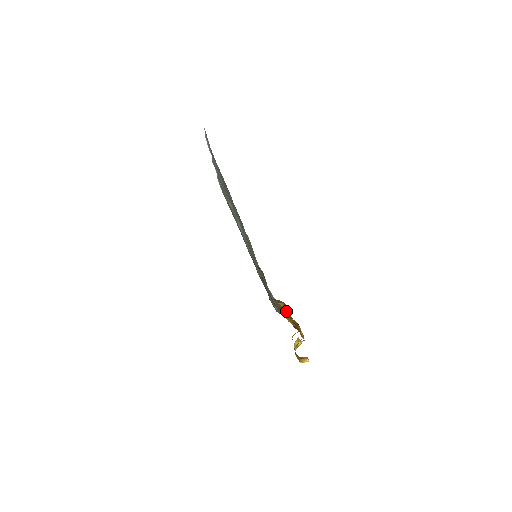
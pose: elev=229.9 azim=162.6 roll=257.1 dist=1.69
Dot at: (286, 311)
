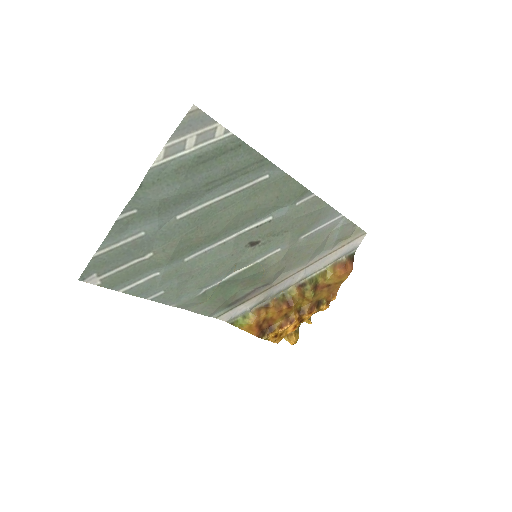
Dot at: (261, 317)
